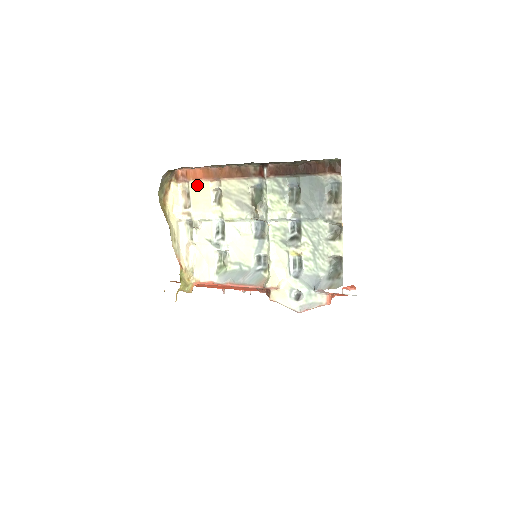
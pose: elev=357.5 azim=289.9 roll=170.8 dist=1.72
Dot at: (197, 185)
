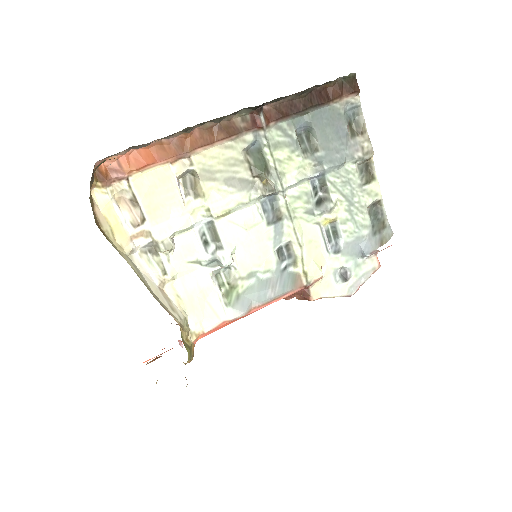
Dot at: (147, 178)
